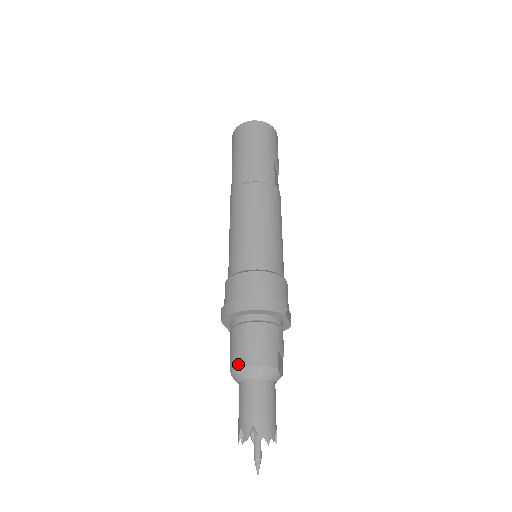
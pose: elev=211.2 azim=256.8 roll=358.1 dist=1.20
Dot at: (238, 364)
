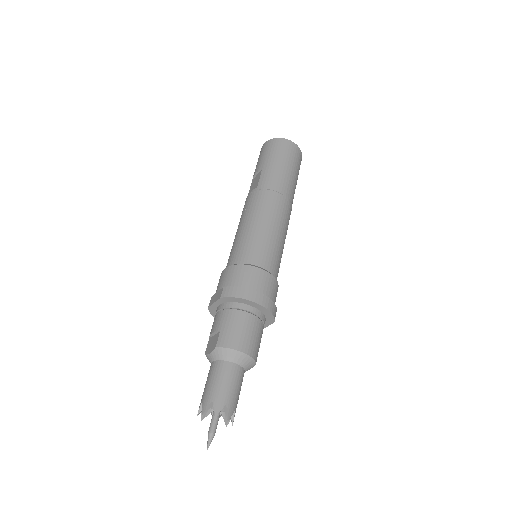
Dot at: (231, 345)
